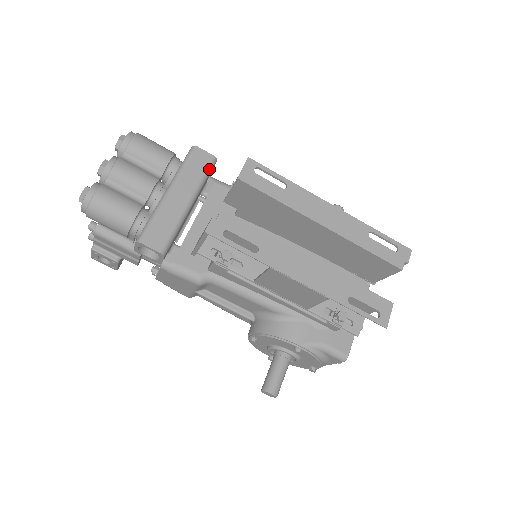
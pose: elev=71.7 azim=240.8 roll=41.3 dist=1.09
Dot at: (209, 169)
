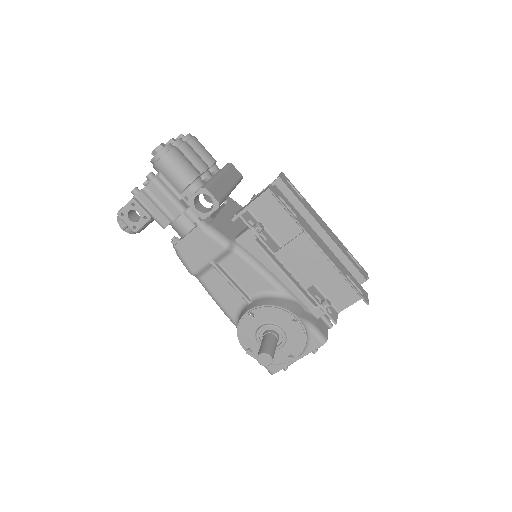
Dot at: (240, 180)
